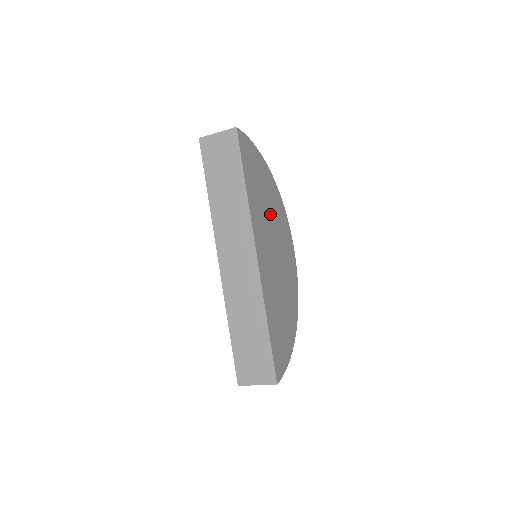
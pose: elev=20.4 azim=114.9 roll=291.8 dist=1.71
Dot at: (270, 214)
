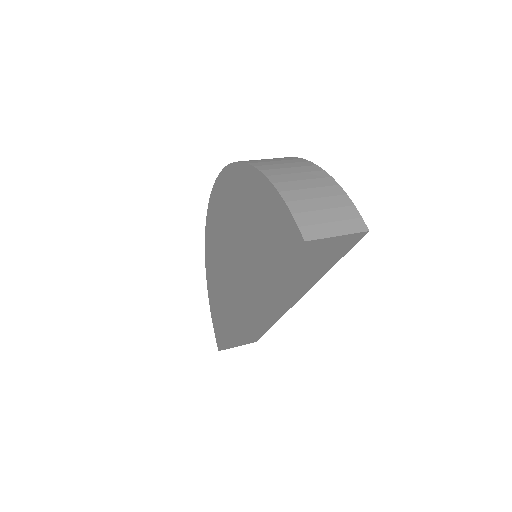
Dot at: occluded
